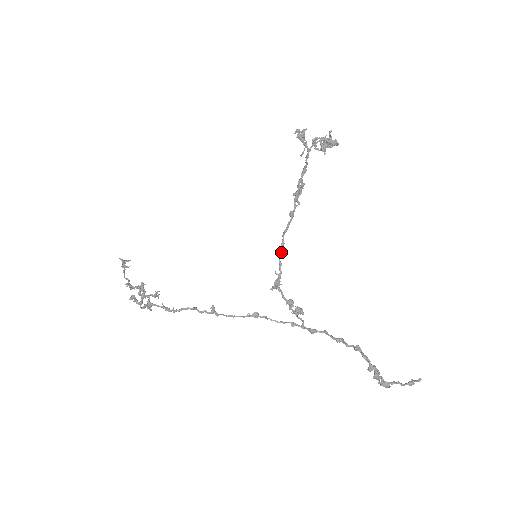
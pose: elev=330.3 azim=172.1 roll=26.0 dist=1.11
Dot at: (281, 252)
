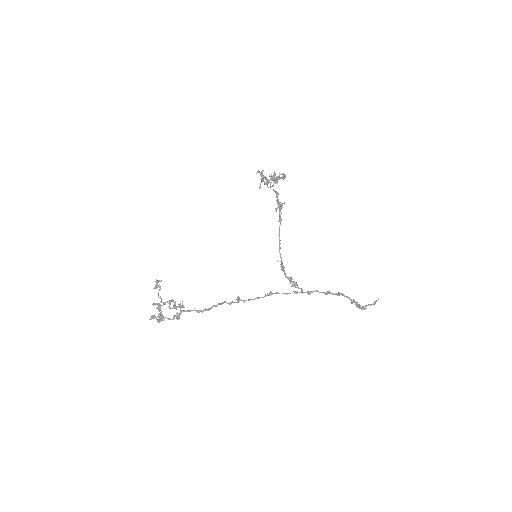
Dot at: occluded
